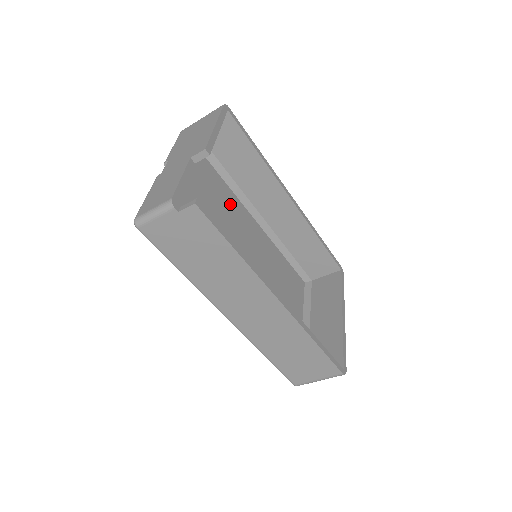
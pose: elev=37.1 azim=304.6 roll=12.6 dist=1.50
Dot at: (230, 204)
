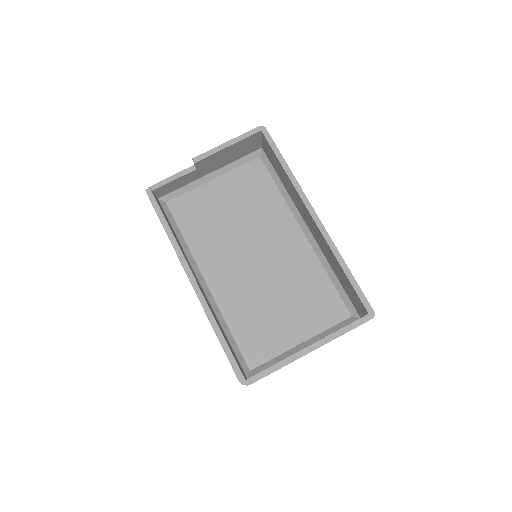
Dot at: (271, 211)
